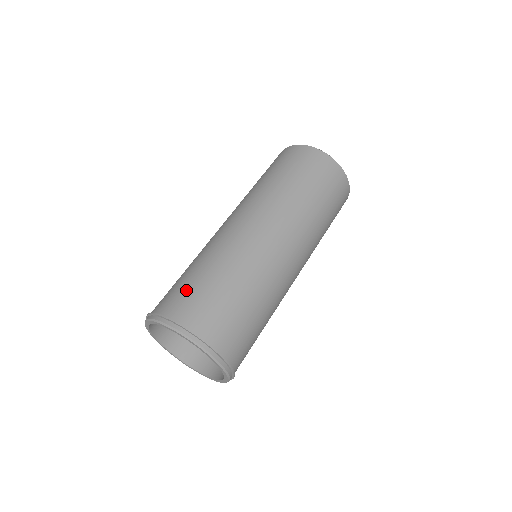
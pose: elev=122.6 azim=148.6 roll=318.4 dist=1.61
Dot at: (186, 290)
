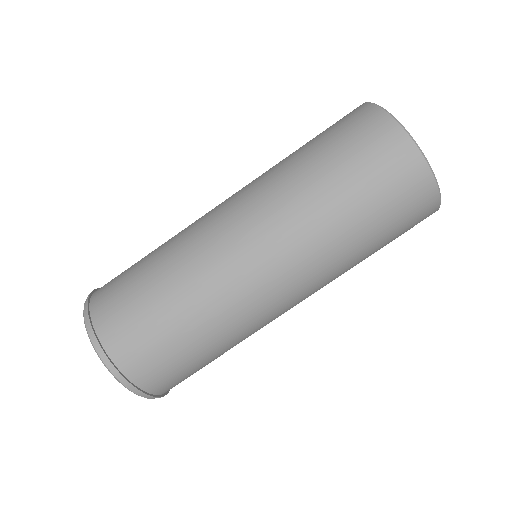
Dot at: (164, 356)
